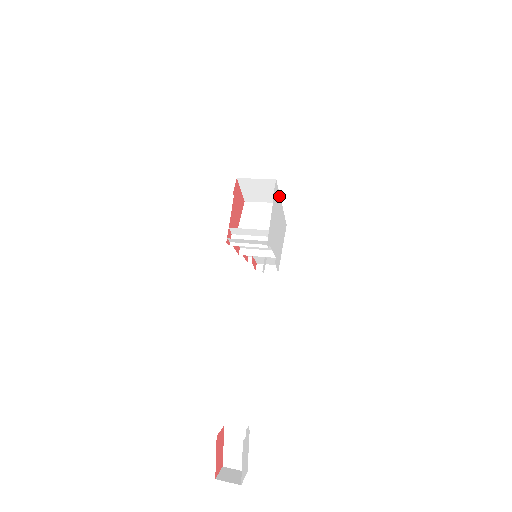
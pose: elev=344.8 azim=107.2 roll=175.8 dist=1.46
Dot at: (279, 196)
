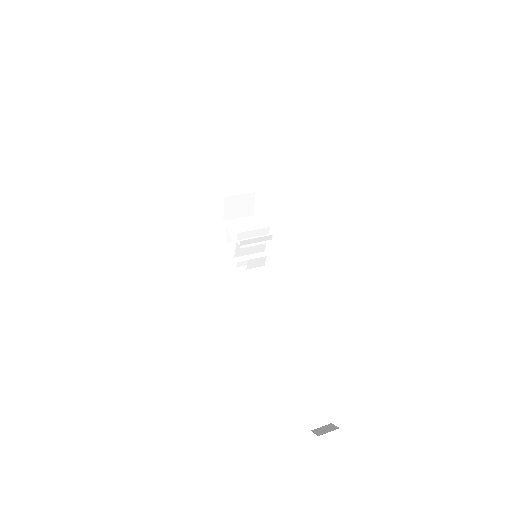
Dot at: occluded
